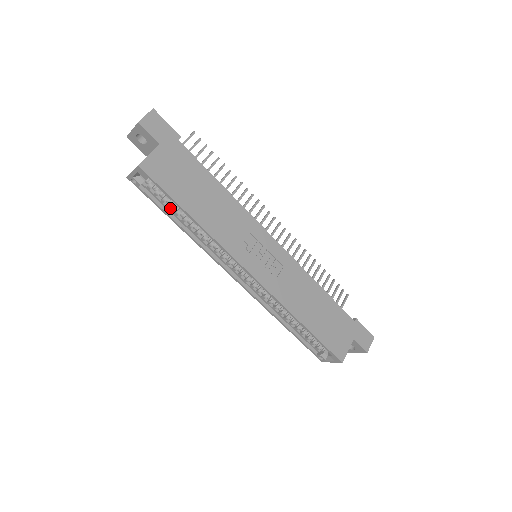
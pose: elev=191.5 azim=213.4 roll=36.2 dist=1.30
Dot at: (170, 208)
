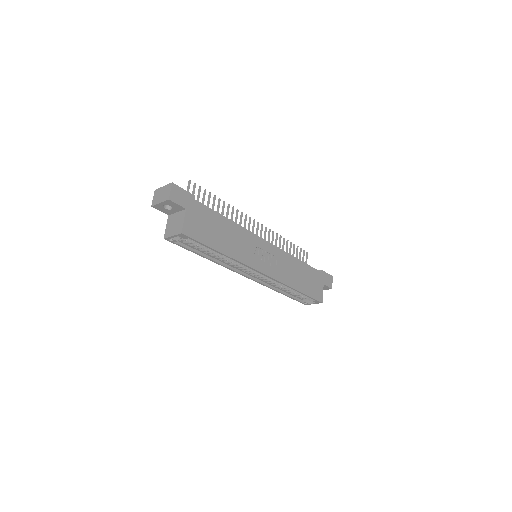
Dot at: (199, 249)
